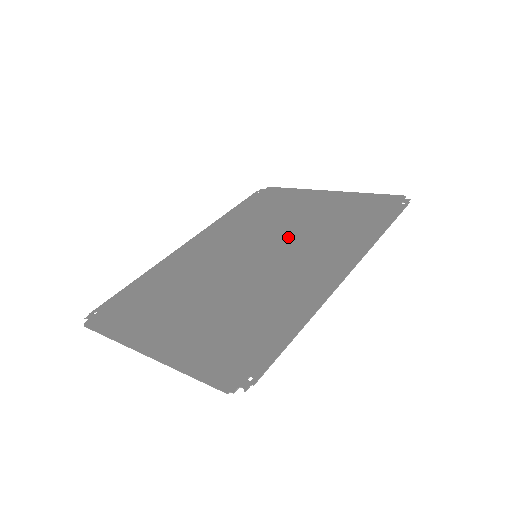
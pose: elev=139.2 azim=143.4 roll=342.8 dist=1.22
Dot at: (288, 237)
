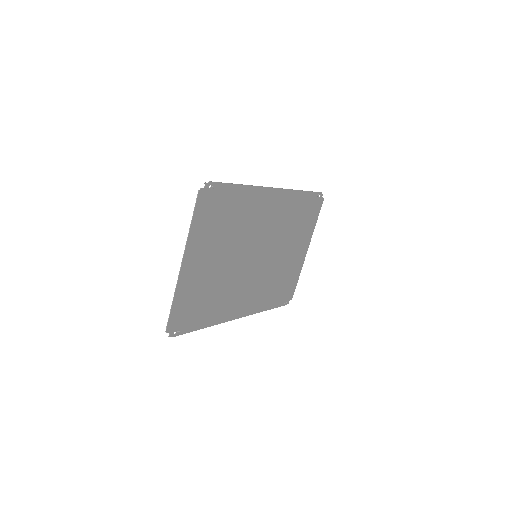
Dot at: (273, 246)
